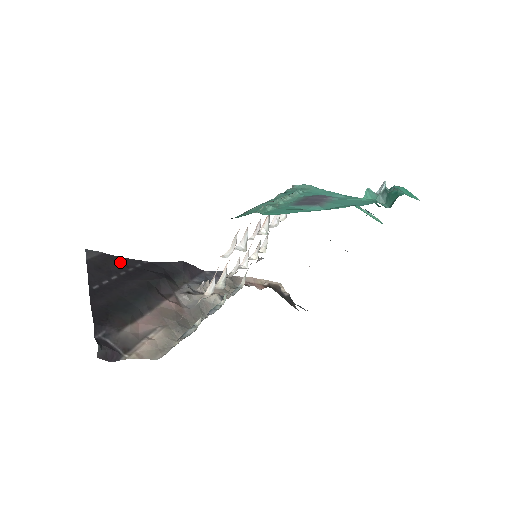
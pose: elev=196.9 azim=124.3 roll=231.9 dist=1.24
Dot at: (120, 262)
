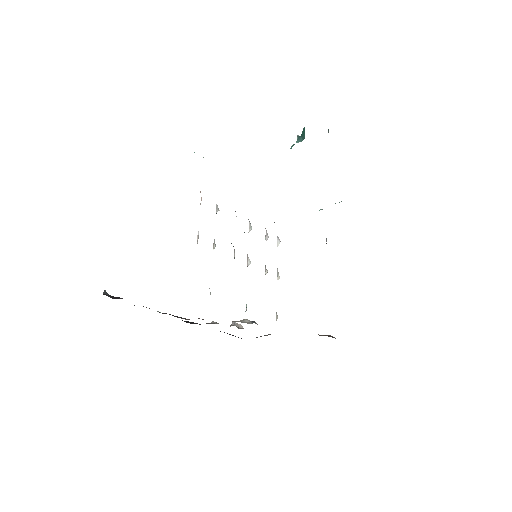
Dot at: occluded
